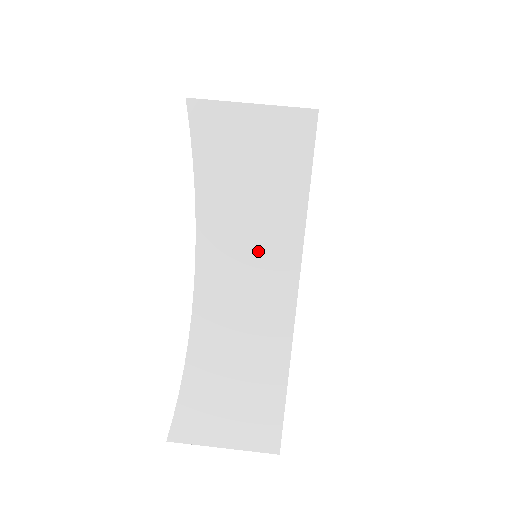
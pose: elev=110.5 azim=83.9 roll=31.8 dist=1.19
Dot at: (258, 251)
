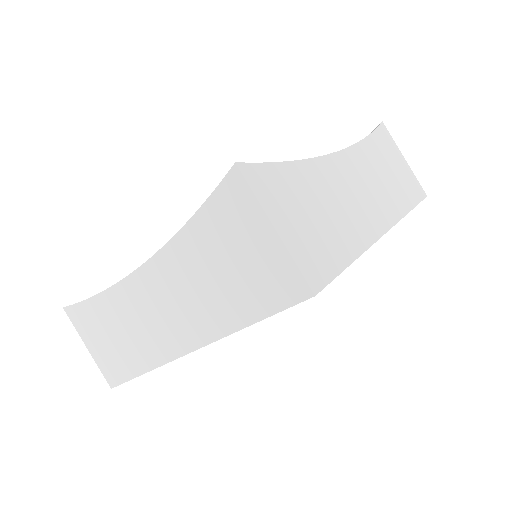
Dot at: (189, 305)
